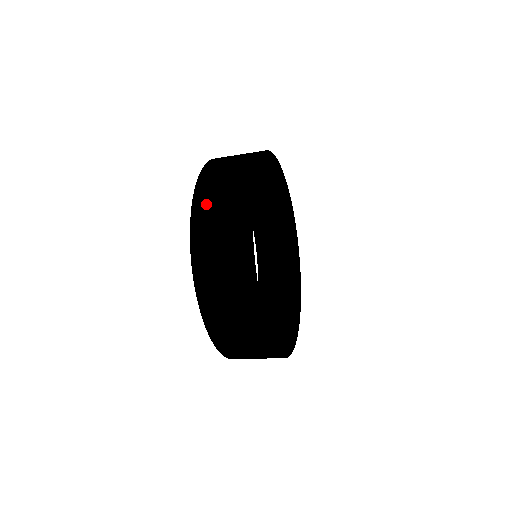
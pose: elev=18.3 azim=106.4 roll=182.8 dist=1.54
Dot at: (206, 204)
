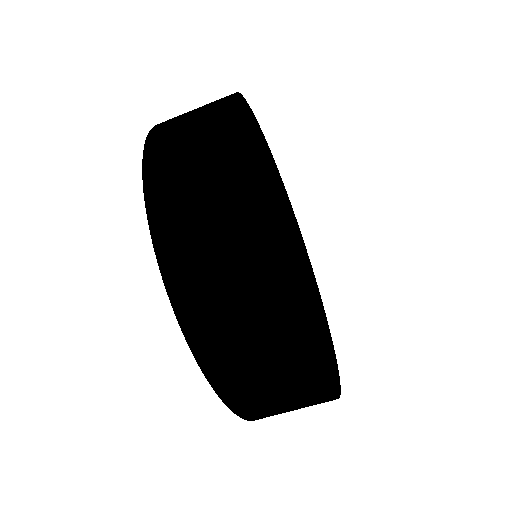
Dot at: (168, 126)
